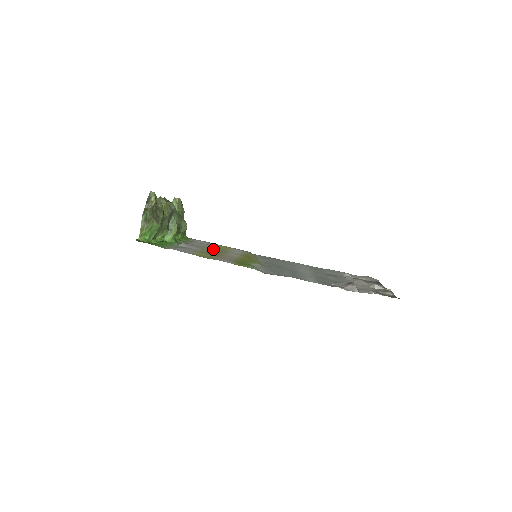
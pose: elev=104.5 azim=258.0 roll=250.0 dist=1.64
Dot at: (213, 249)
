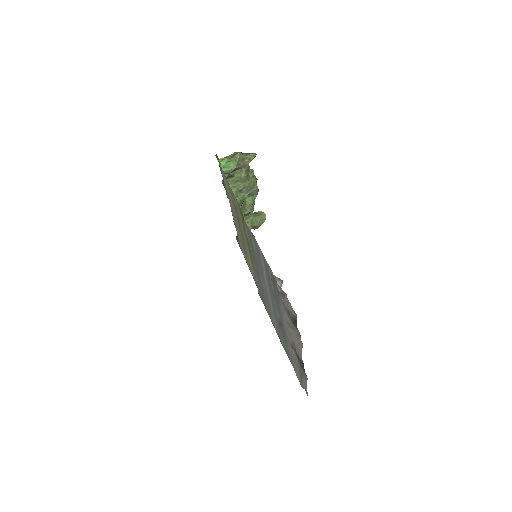
Dot at: occluded
